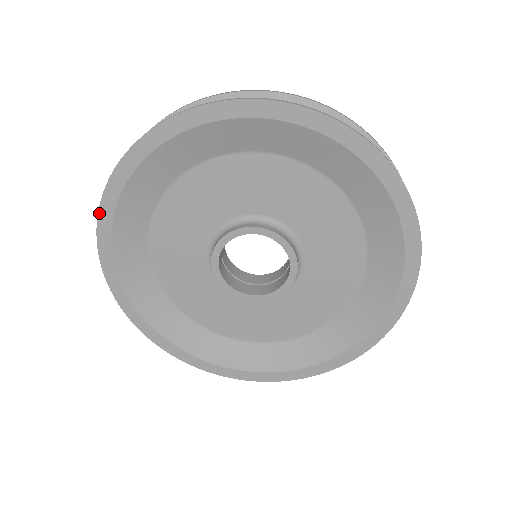
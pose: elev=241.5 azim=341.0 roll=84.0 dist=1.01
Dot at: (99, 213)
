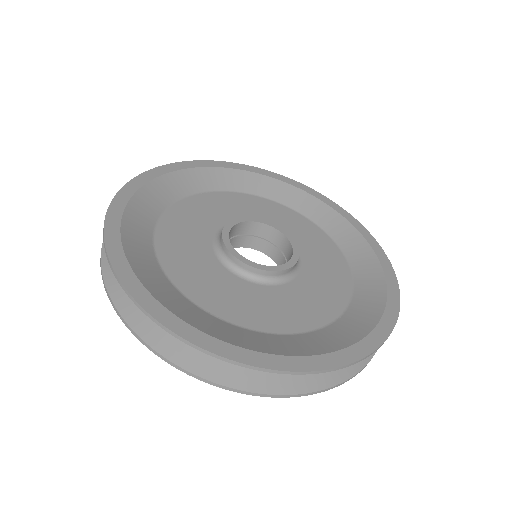
Dot at: (115, 271)
